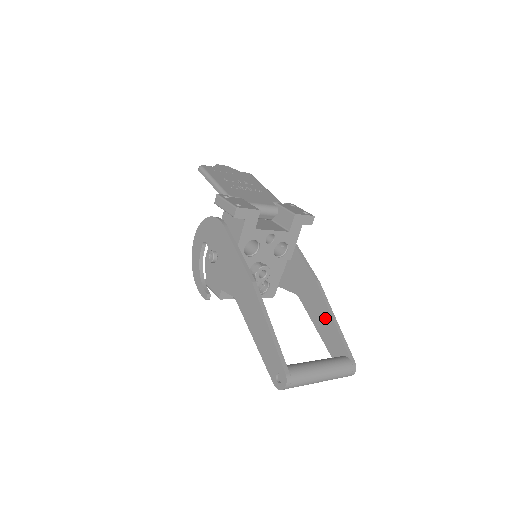
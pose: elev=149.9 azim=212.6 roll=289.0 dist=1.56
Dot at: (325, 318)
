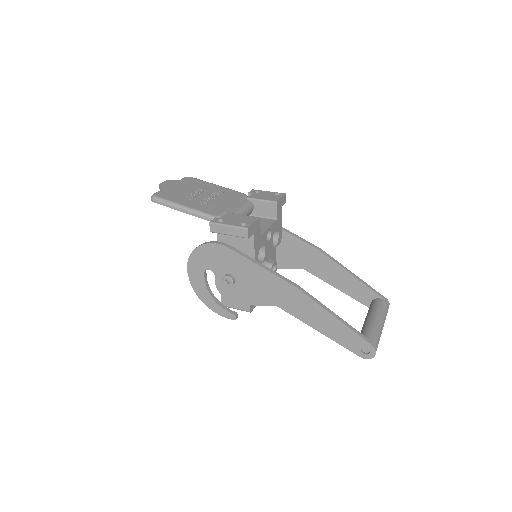
Dot at: (343, 277)
